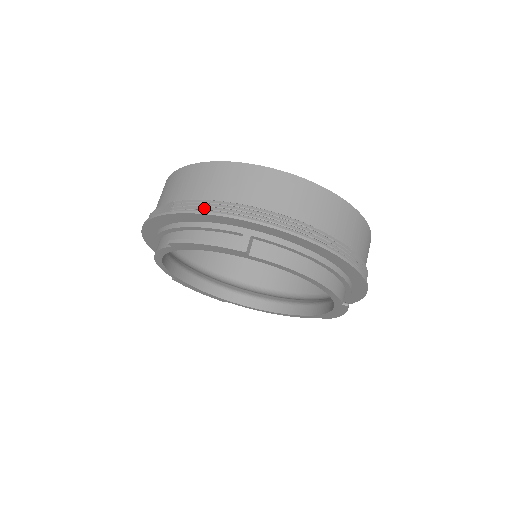
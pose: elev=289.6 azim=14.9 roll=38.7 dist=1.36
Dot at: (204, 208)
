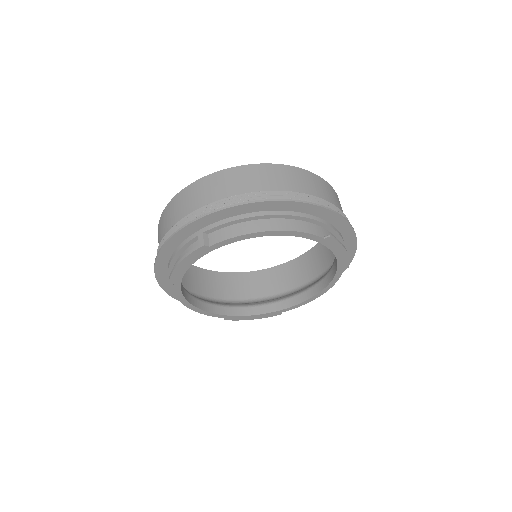
Dot at: occluded
